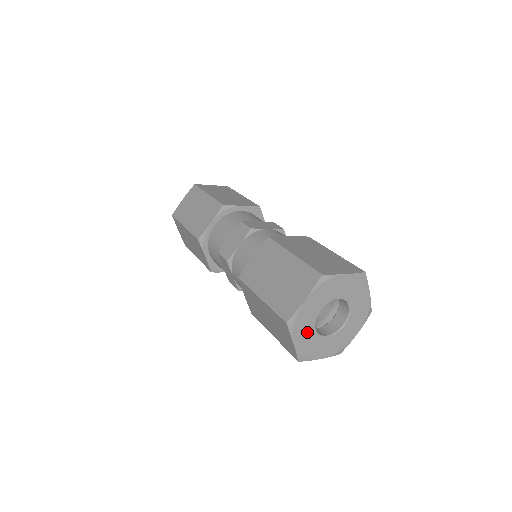
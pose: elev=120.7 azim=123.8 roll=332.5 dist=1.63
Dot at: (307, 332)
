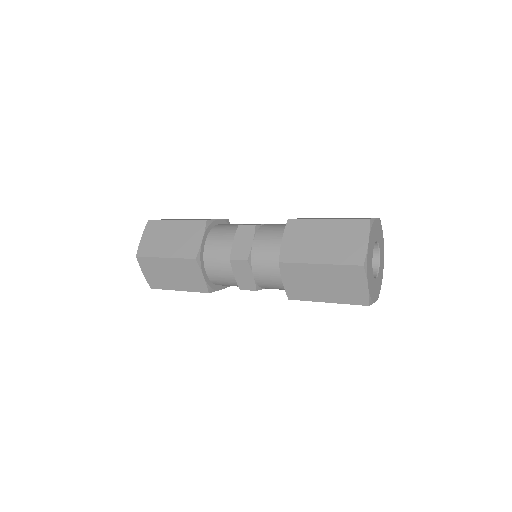
Dot at: (375, 287)
